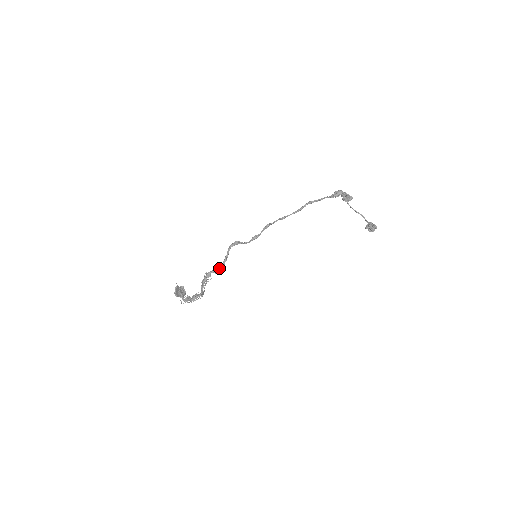
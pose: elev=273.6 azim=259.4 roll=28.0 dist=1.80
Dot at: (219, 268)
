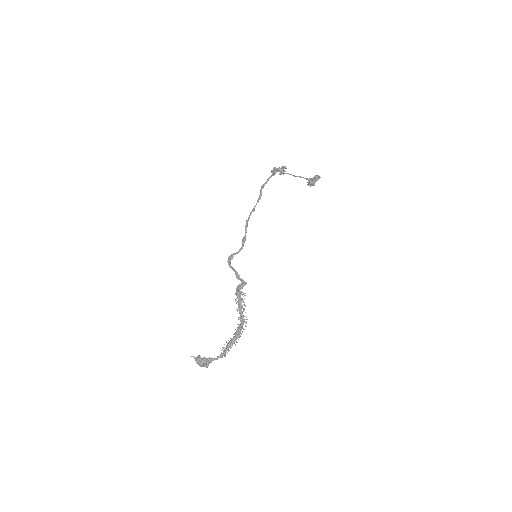
Dot at: (241, 282)
